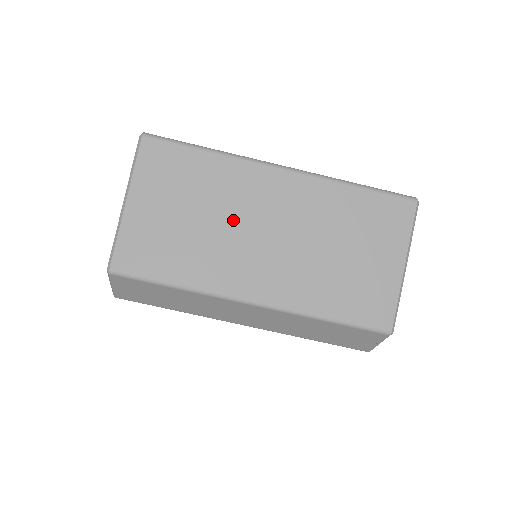
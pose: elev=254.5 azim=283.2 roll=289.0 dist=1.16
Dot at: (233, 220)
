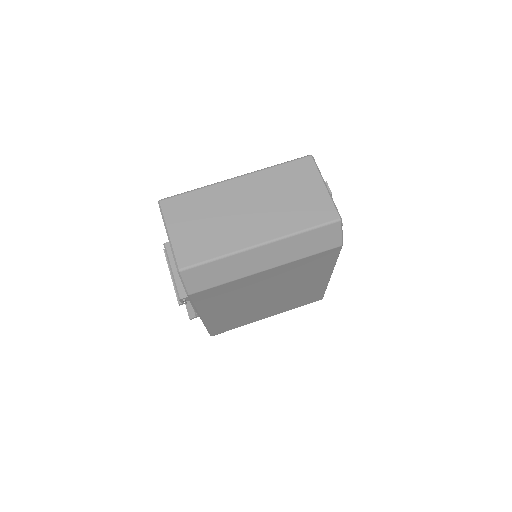
Dot at: (227, 213)
